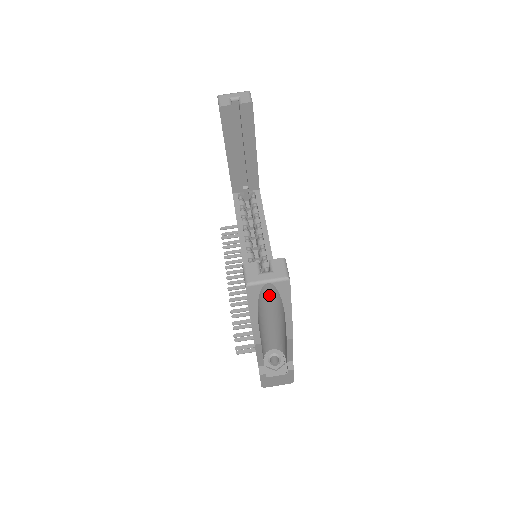
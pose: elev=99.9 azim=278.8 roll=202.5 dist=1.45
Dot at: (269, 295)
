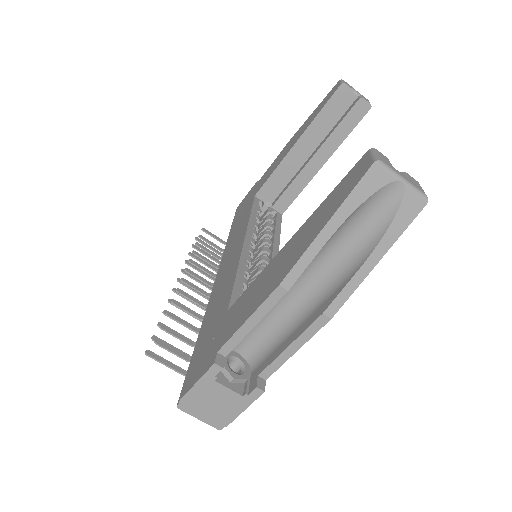
Dot at: (373, 213)
